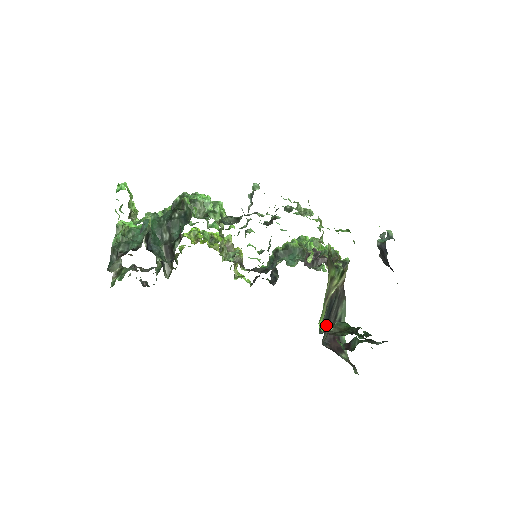
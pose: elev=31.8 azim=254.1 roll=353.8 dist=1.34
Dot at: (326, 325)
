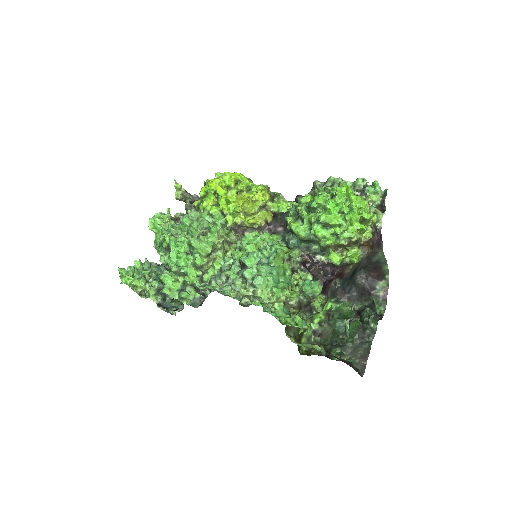
Dot at: (346, 286)
